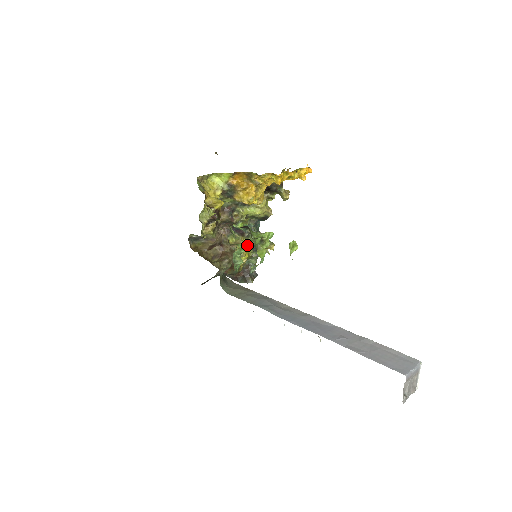
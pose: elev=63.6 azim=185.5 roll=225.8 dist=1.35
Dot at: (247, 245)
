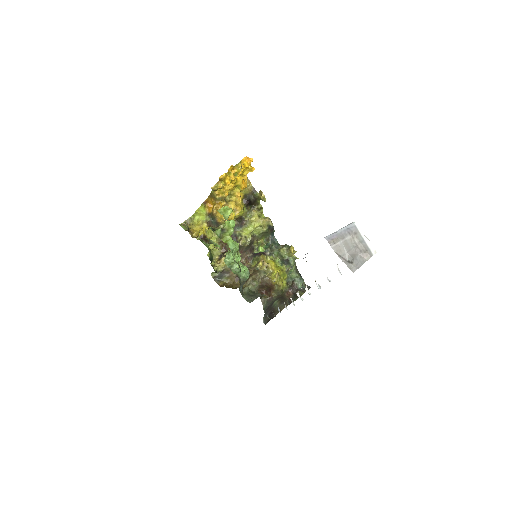
Dot at: (273, 262)
